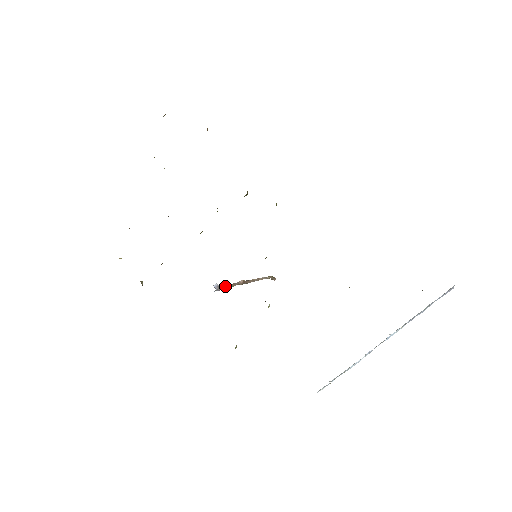
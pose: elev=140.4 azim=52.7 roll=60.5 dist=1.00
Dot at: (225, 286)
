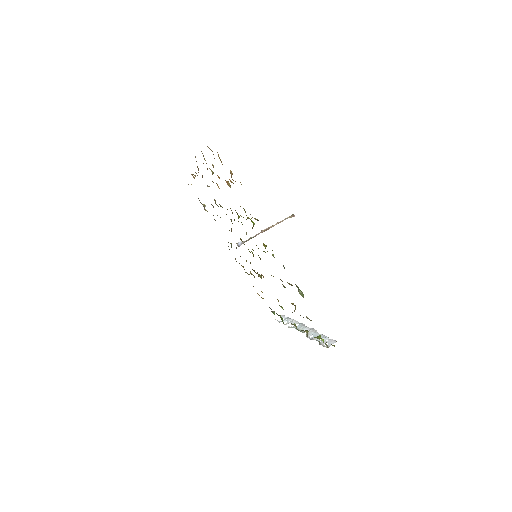
Dot at: (248, 240)
